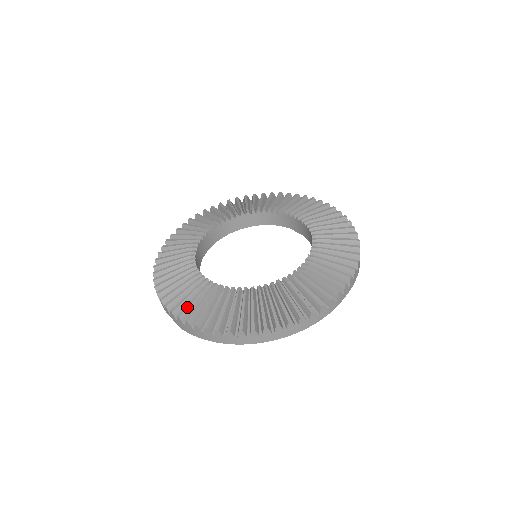
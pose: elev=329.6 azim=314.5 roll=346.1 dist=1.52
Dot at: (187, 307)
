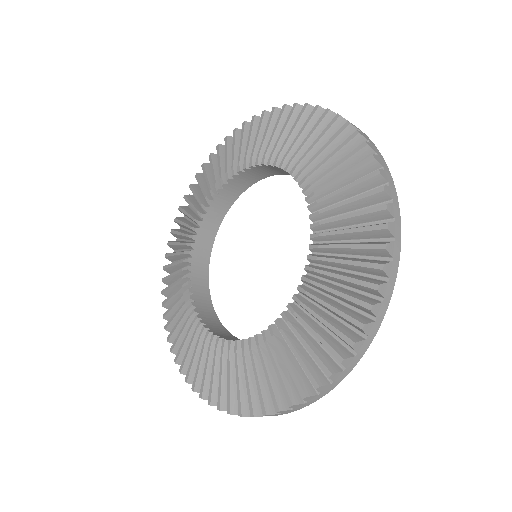
Dot at: (175, 342)
